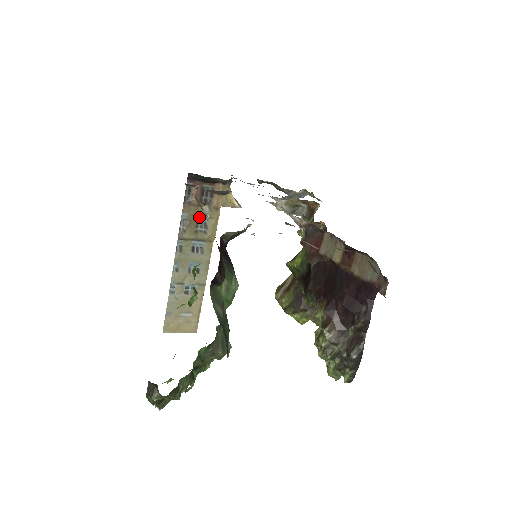
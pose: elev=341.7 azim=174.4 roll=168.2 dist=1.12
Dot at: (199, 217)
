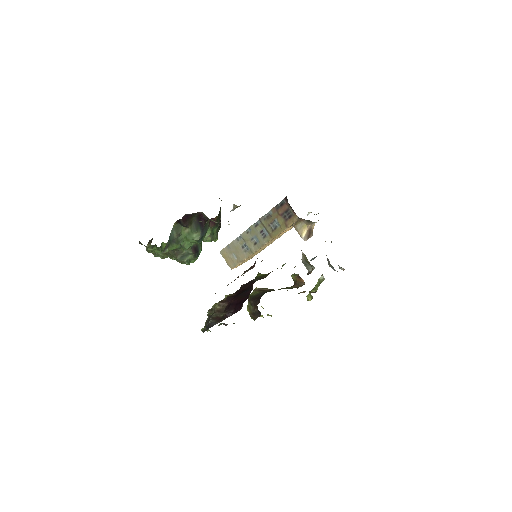
Dot at: (276, 220)
